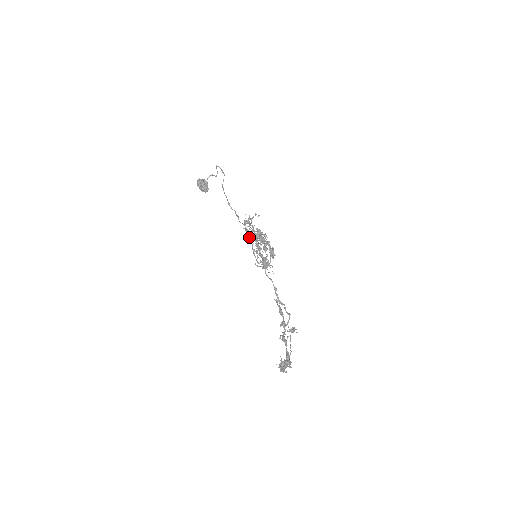
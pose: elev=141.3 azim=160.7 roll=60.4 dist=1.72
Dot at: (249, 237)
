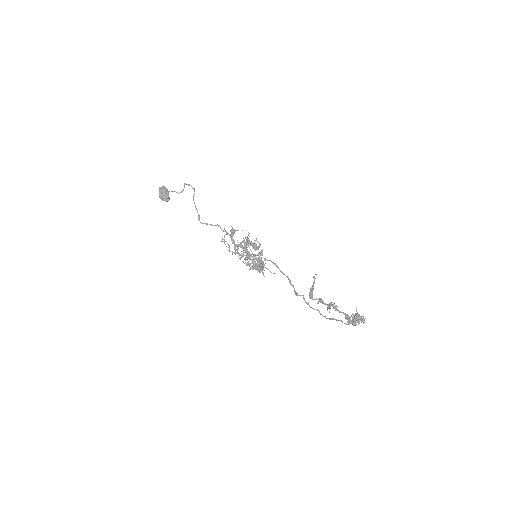
Dot at: (235, 244)
